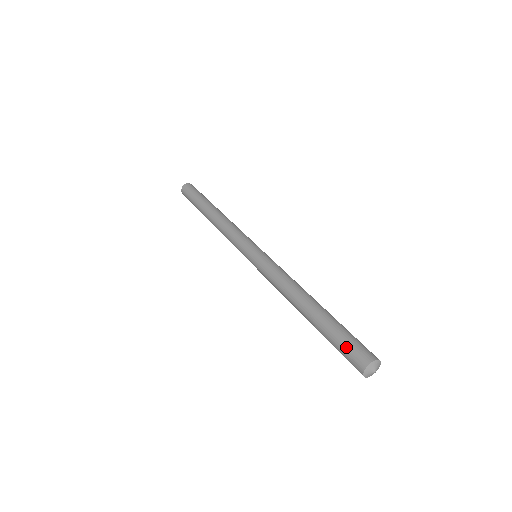
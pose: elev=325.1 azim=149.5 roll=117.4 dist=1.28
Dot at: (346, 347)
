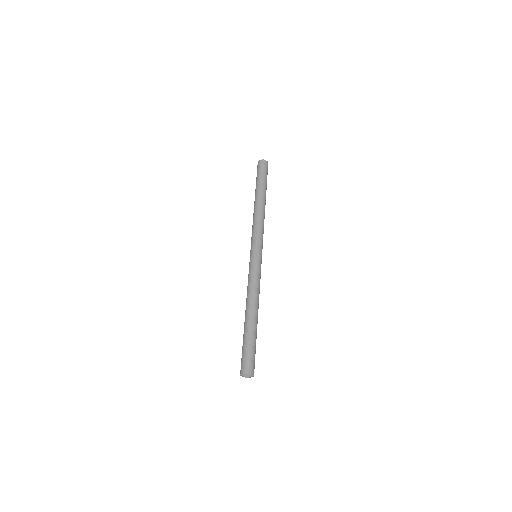
Dot at: (242, 356)
